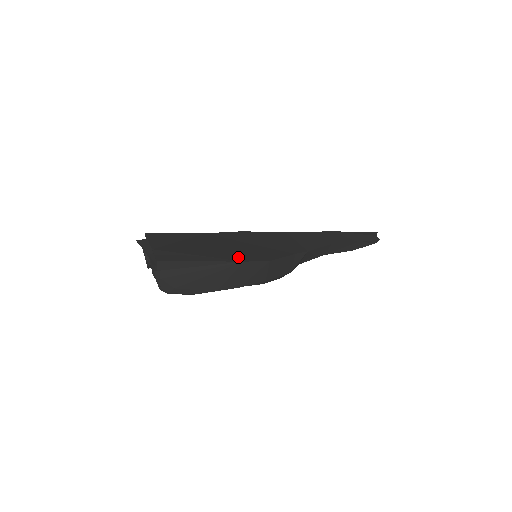
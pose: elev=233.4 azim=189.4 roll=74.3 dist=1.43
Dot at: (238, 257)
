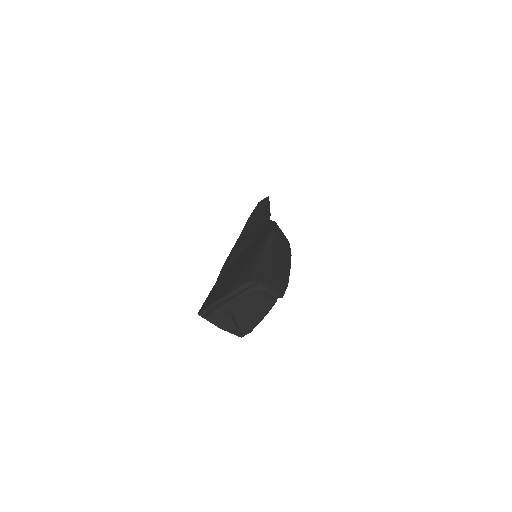
Dot at: (264, 237)
